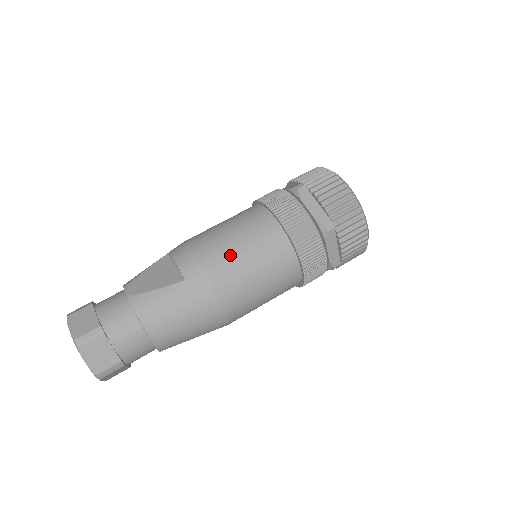
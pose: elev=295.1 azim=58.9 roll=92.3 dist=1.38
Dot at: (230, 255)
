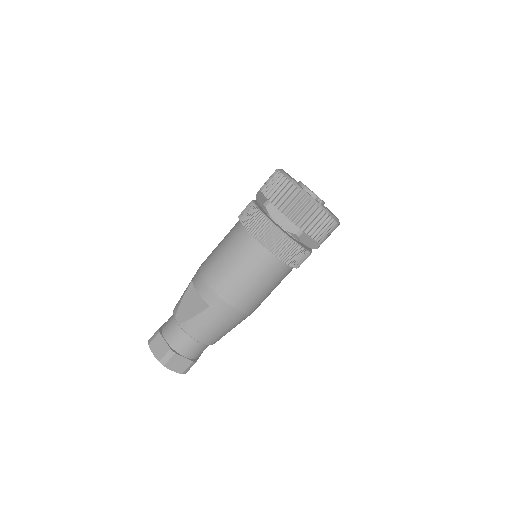
Dot at: (233, 280)
